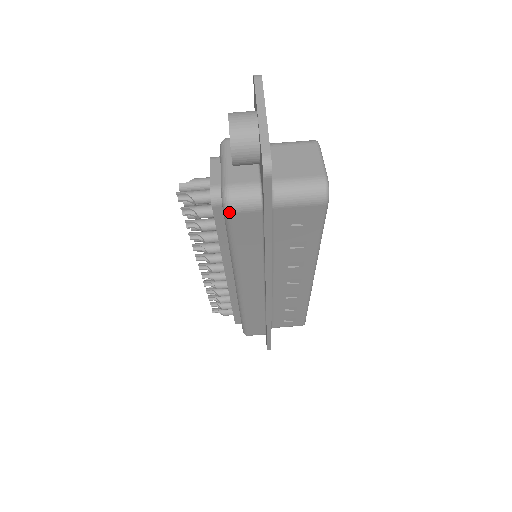
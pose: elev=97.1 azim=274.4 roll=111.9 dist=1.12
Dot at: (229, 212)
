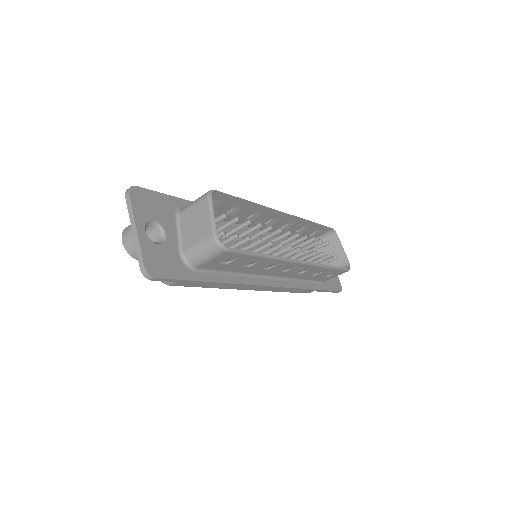
Dot at: (169, 285)
